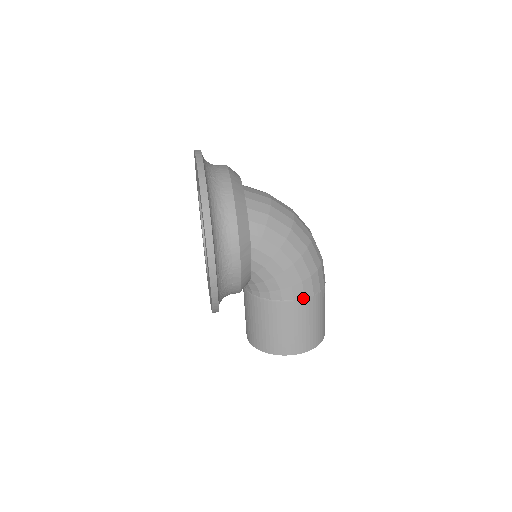
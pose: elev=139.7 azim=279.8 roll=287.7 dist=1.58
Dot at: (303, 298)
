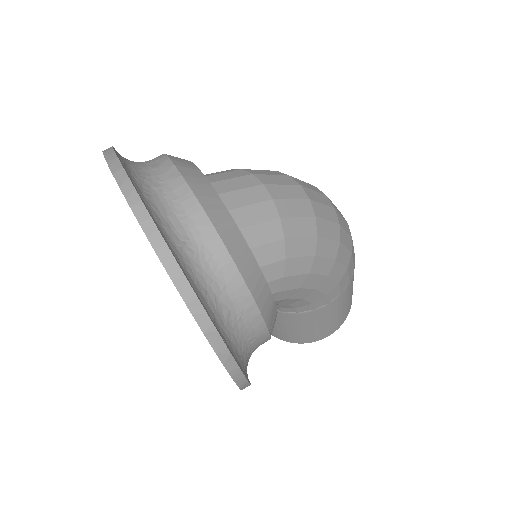
Dot at: (339, 294)
